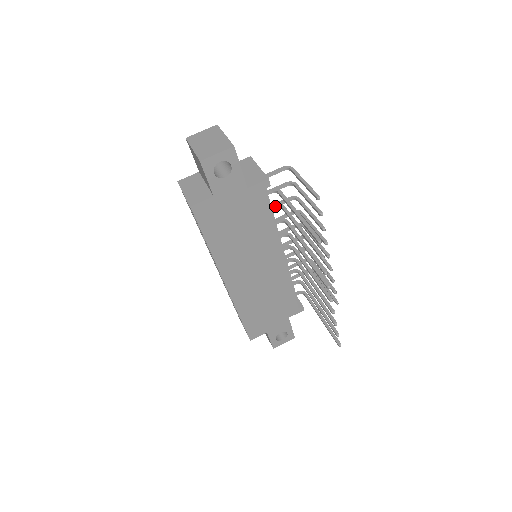
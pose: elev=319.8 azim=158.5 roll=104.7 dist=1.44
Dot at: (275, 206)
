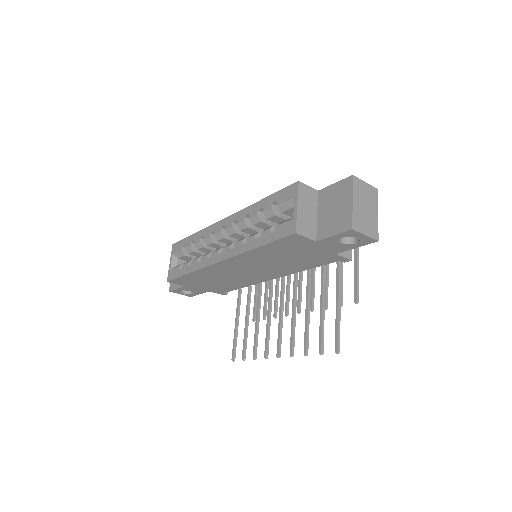
Dot at: occluded
